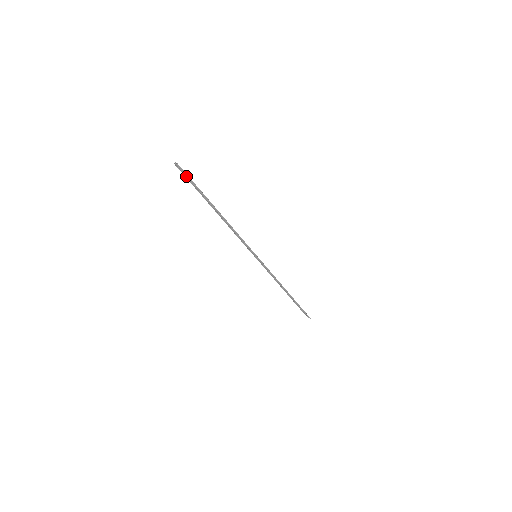
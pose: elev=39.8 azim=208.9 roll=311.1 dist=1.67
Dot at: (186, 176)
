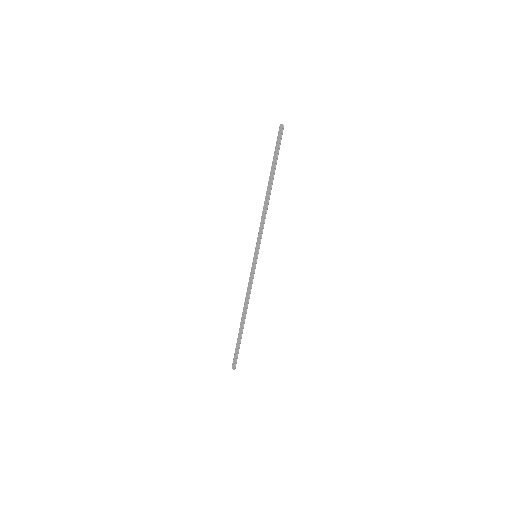
Dot at: (280, 139)
